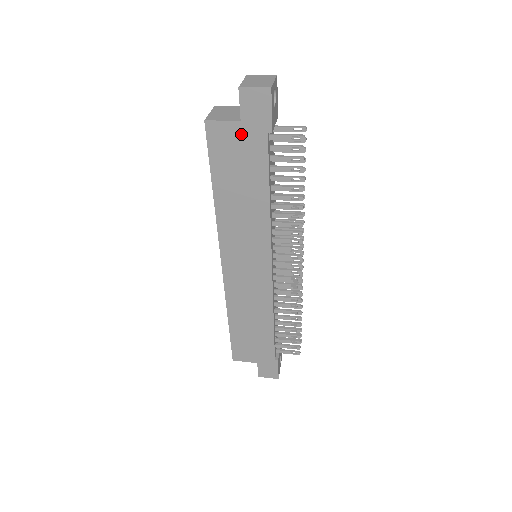
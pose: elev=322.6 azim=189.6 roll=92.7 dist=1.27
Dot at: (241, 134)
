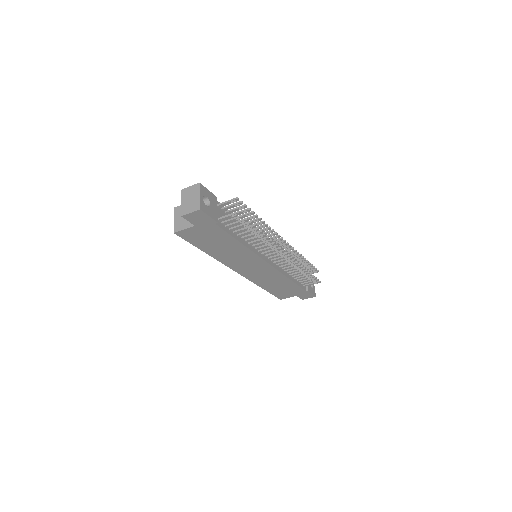
Dot at: (200, 230)
